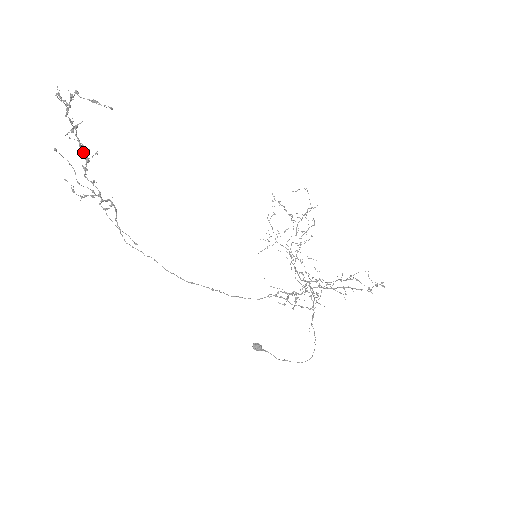
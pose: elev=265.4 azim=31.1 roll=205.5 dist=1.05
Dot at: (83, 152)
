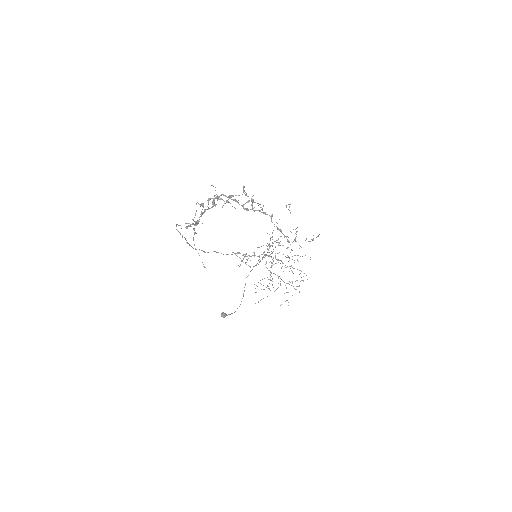
Dot at: (214, 200)
